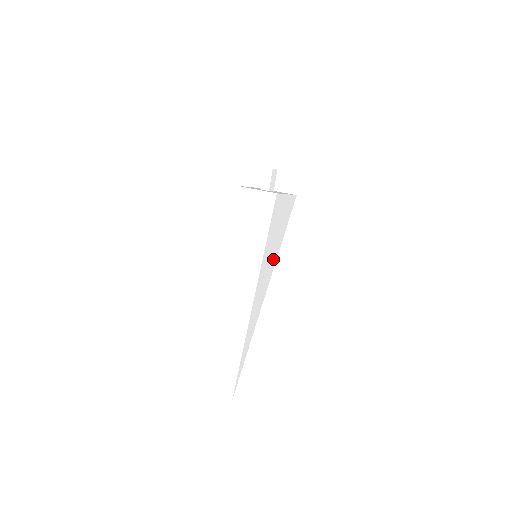
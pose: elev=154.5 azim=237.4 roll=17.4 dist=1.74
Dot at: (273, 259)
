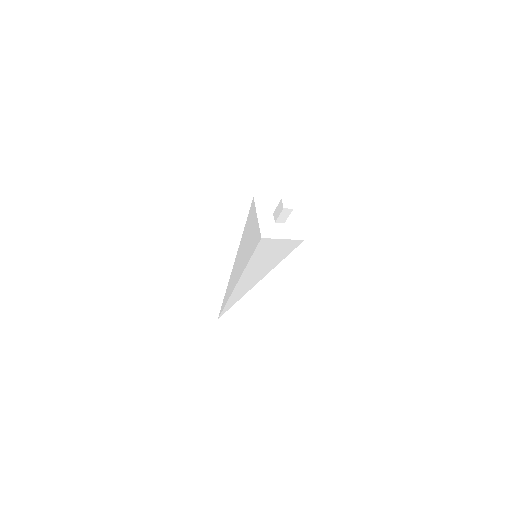
Dot at: (265, 269)
